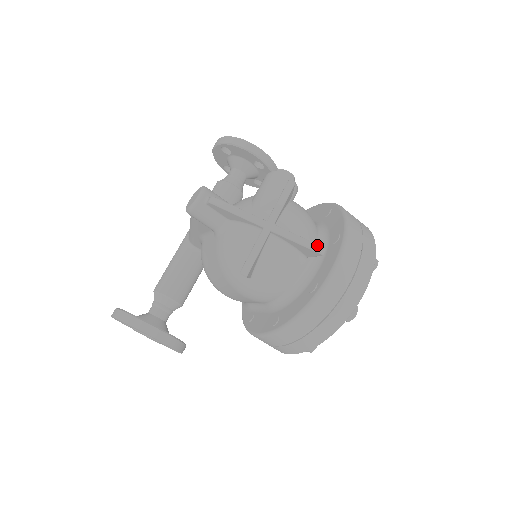
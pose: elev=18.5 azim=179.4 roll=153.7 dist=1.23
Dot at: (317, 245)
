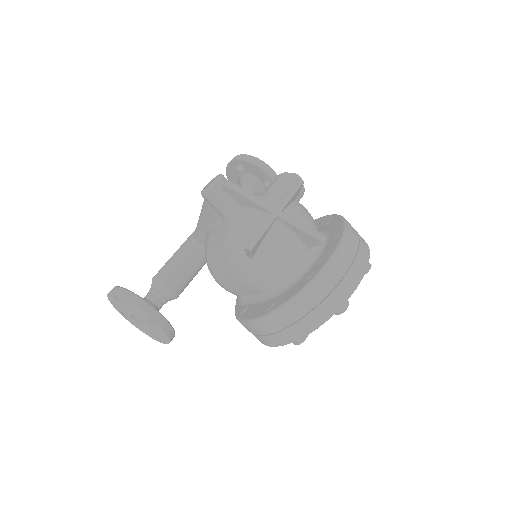
Dot at: (318, 233)
